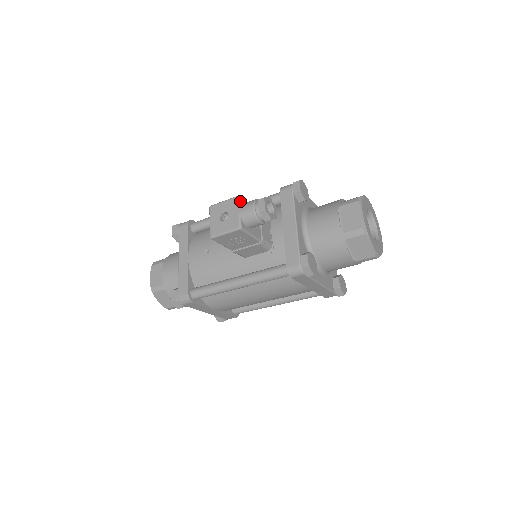
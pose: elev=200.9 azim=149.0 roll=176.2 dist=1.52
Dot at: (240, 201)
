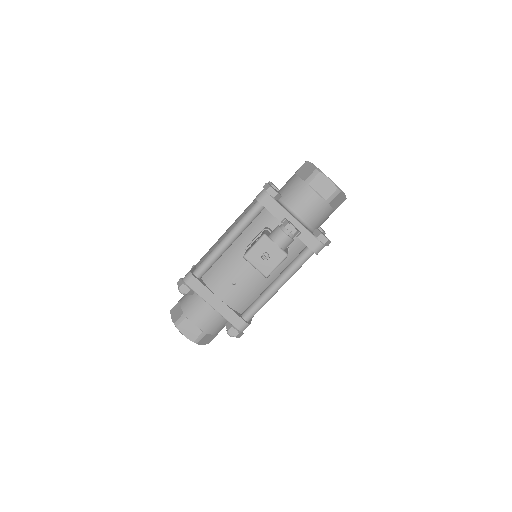
Dot at: (269, 237)
